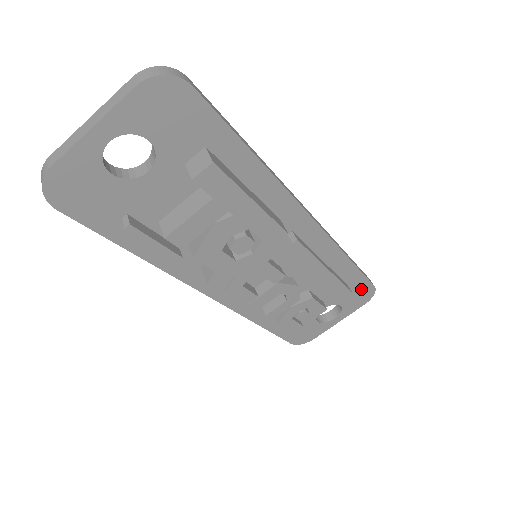
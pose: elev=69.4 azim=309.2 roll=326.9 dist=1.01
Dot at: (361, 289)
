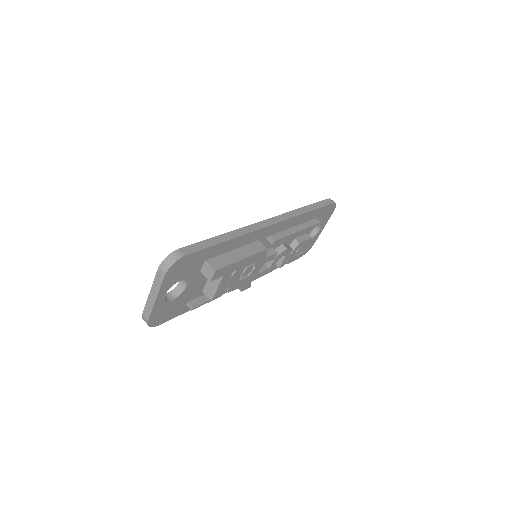
Dot at: (326, 211)
